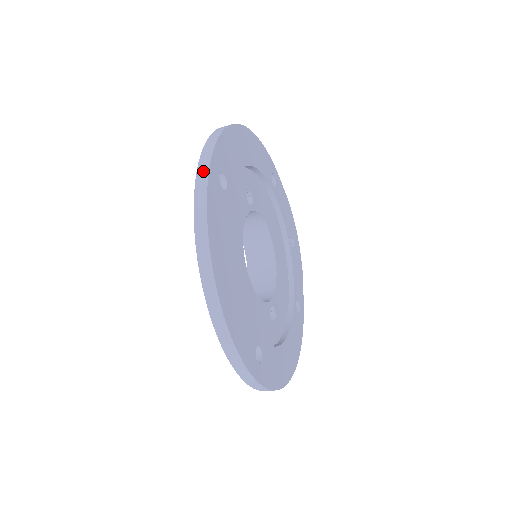
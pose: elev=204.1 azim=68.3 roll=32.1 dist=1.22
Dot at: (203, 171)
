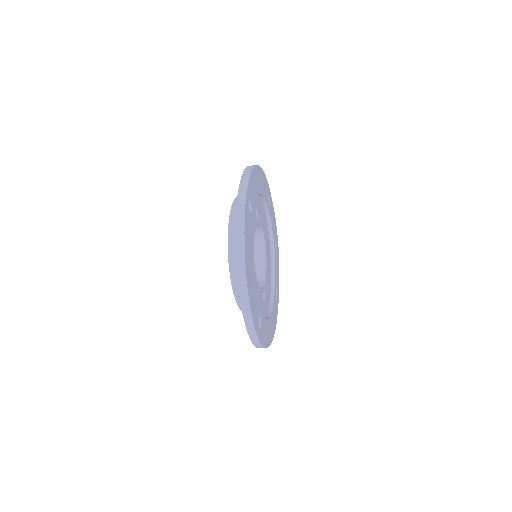
Dot at: (242, 201)
